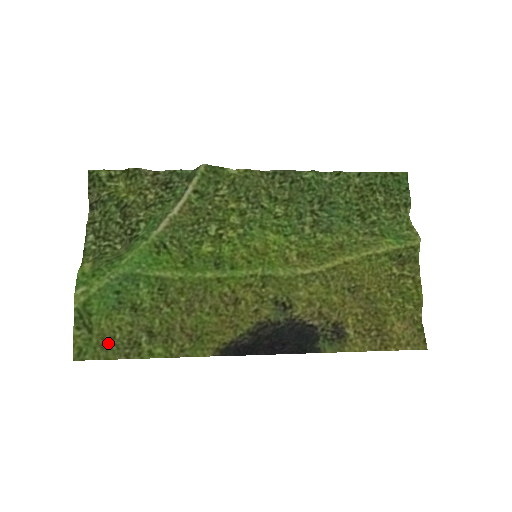
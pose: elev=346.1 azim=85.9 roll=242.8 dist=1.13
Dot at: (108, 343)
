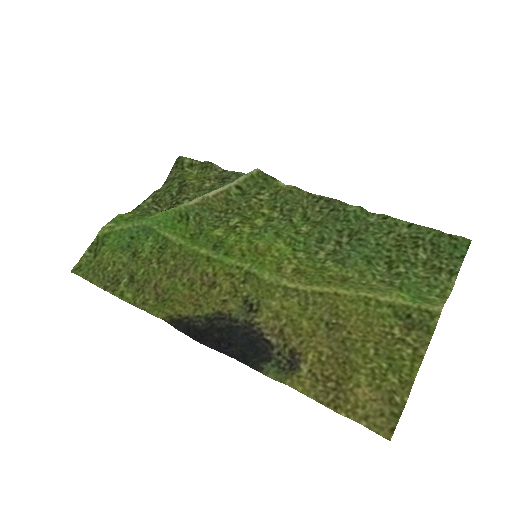
Dot at: (100, 271)
